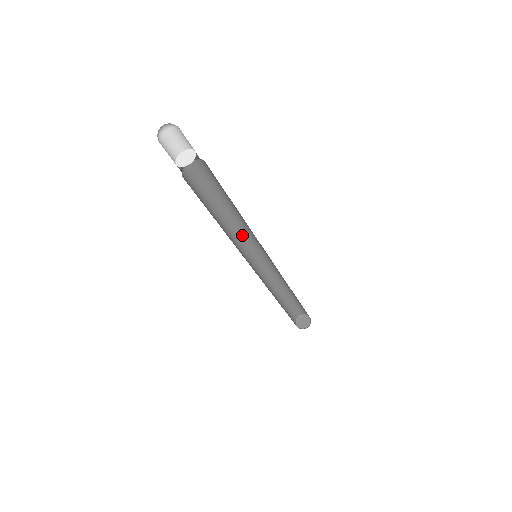
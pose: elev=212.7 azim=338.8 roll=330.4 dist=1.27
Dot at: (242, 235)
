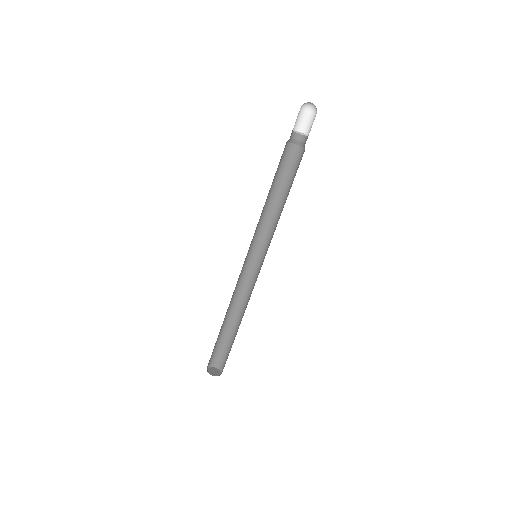
Dot at: (259, 232)
